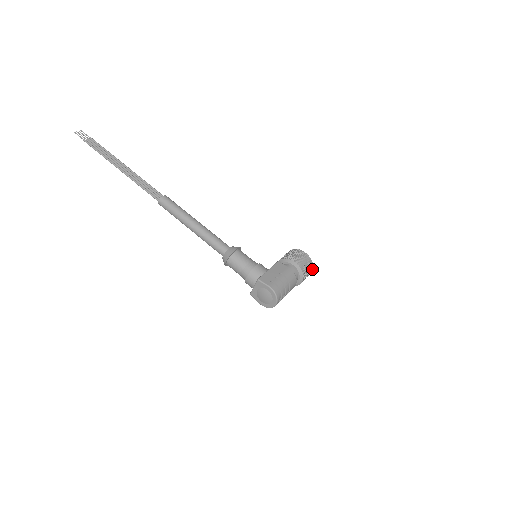
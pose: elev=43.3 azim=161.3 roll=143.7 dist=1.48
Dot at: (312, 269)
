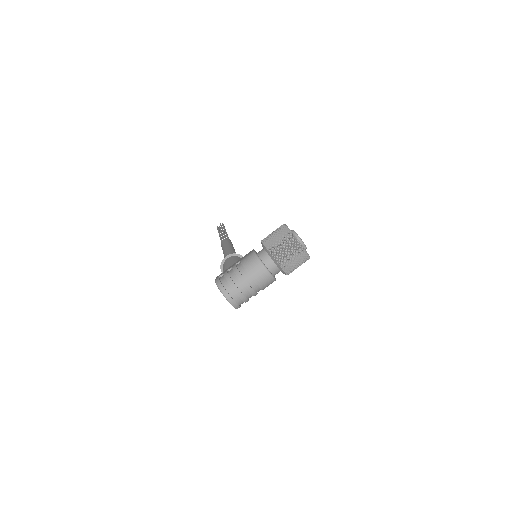
Dot at: (296, 241)
